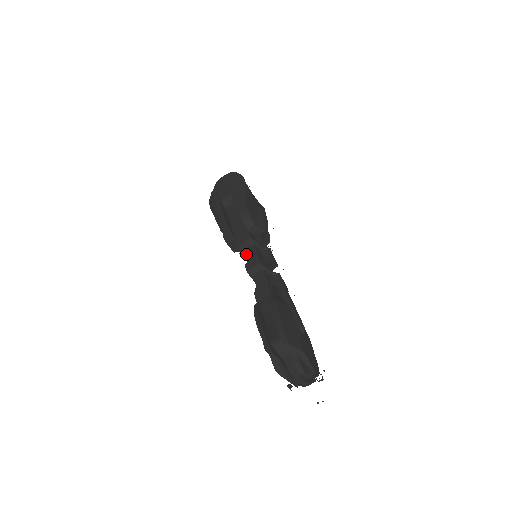
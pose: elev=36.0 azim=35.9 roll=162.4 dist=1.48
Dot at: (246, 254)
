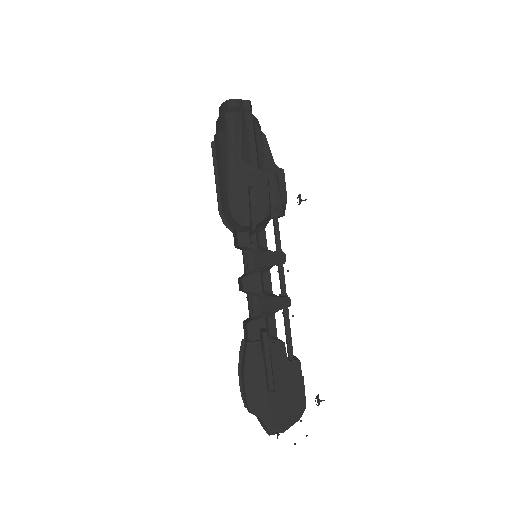
Dot at: (243, 257)
